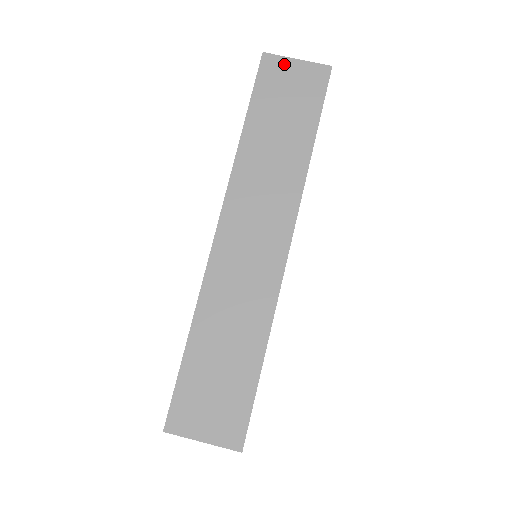
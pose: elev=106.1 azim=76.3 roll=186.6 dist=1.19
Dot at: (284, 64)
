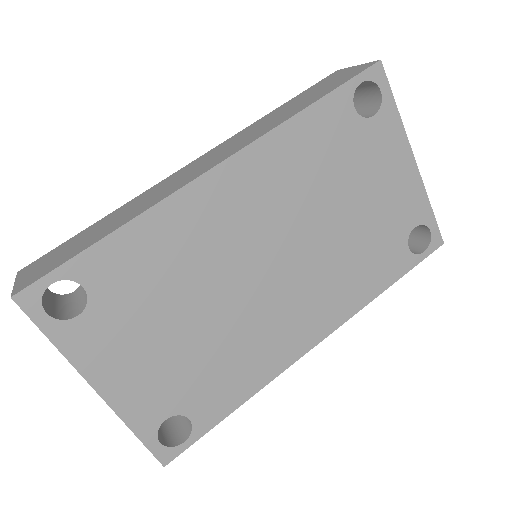
Dot at: (344, 71)
